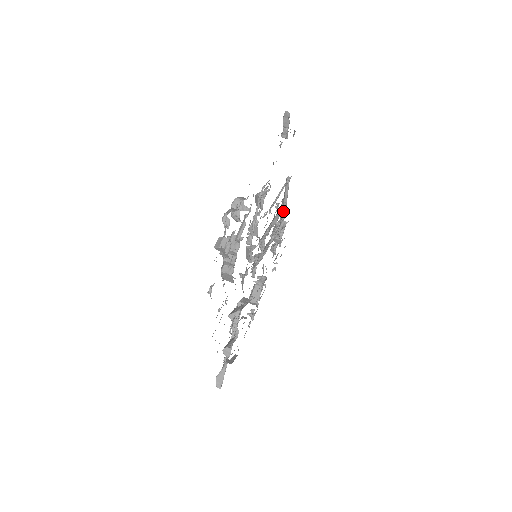
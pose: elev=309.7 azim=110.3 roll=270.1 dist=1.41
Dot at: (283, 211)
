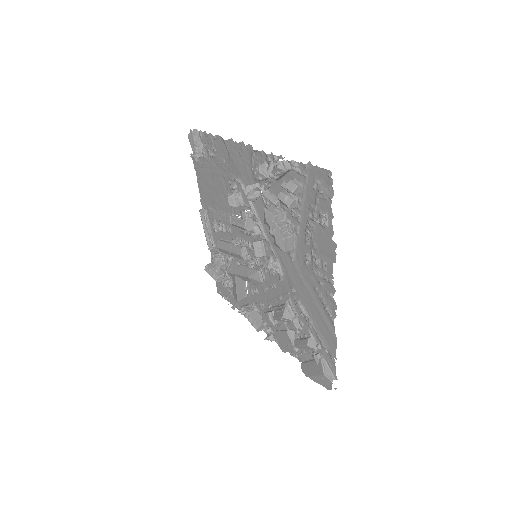
Dot at: (212, 245)
